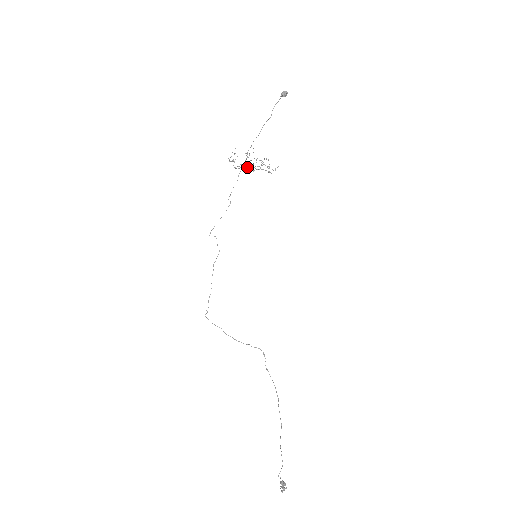
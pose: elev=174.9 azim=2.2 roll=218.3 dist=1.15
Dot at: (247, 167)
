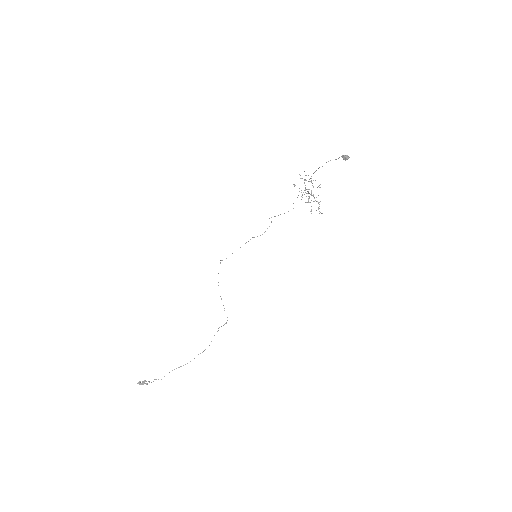
Dot at: occluded
